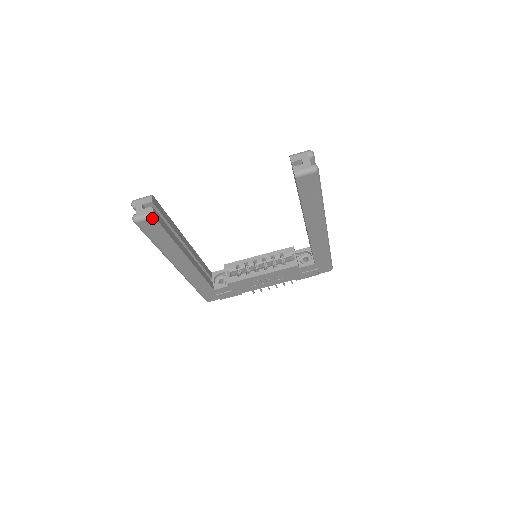
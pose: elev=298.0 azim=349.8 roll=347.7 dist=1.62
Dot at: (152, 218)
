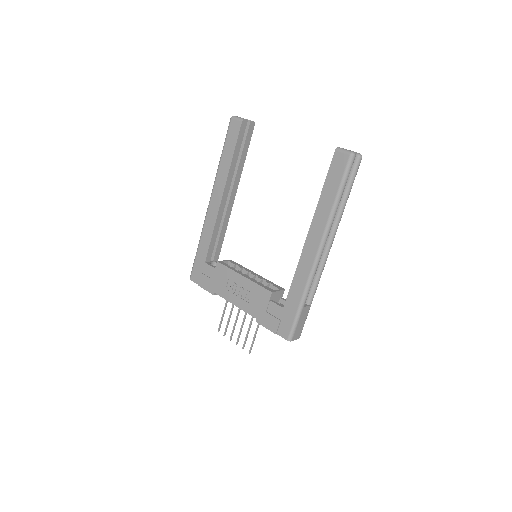
Dot at: (241, 121)
